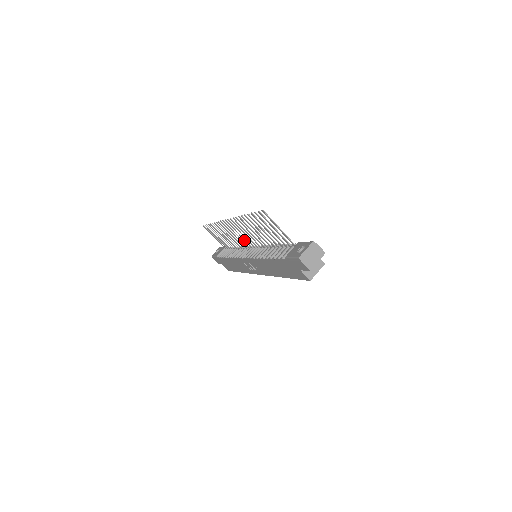
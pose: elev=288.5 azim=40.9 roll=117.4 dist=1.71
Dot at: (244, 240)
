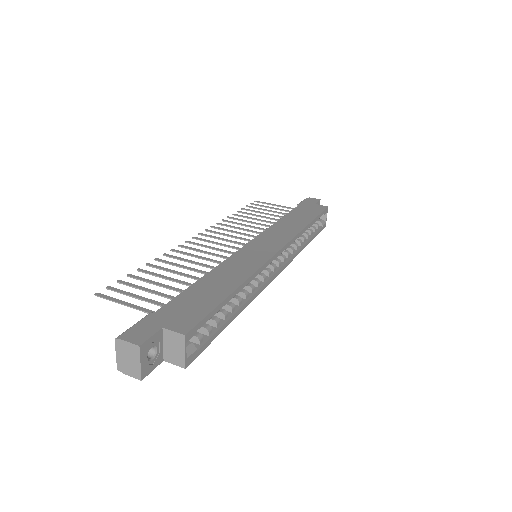
Dot at: (234, 242)
